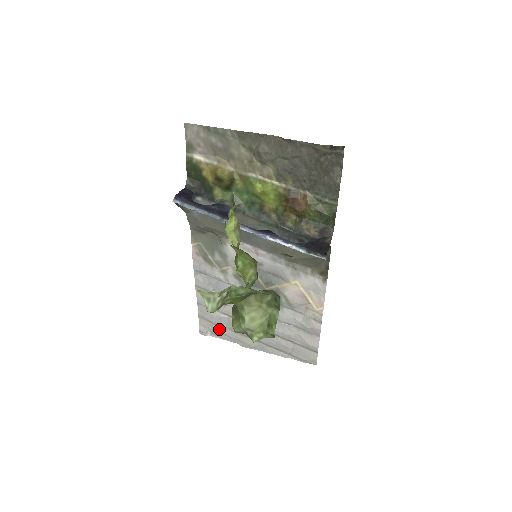
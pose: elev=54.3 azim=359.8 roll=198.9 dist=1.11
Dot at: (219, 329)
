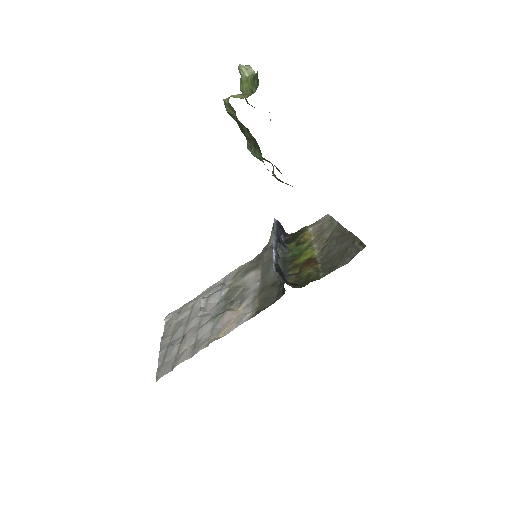
Dot at: (174, 320)
